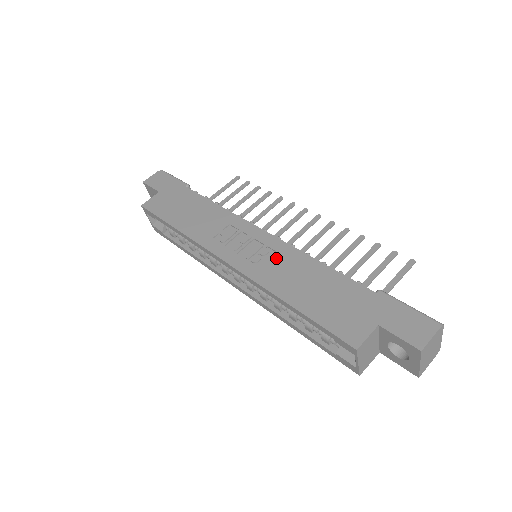
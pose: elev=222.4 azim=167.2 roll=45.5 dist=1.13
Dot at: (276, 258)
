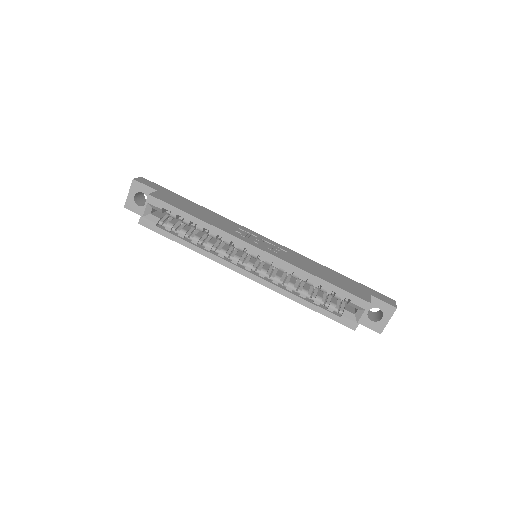
Dot at: (289, 254)
